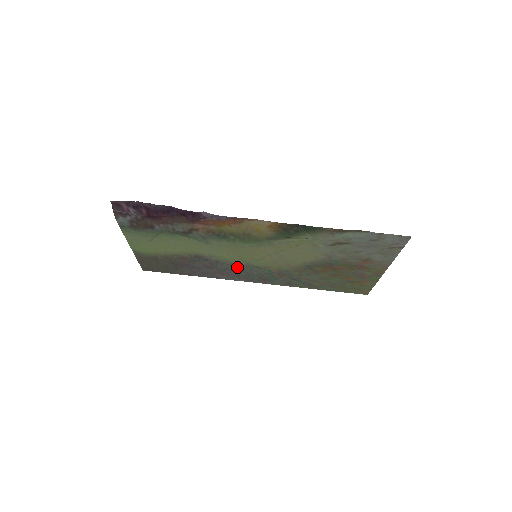
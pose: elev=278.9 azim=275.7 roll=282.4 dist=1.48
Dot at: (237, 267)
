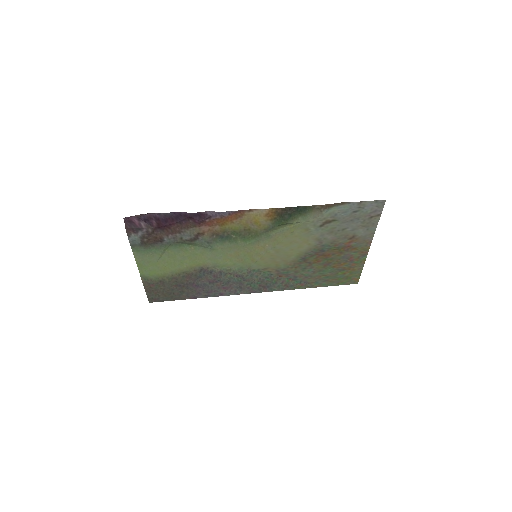
Dot at: (239, 275)
